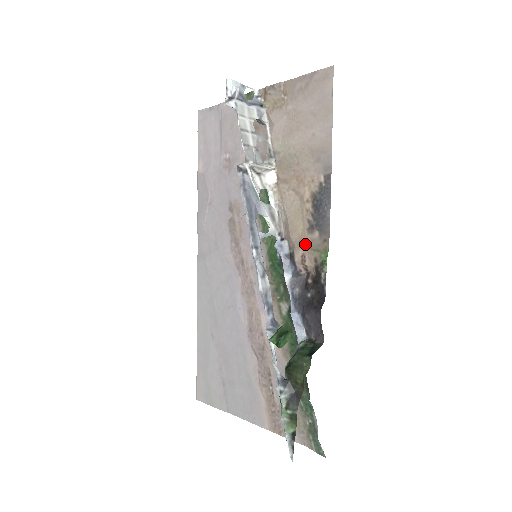
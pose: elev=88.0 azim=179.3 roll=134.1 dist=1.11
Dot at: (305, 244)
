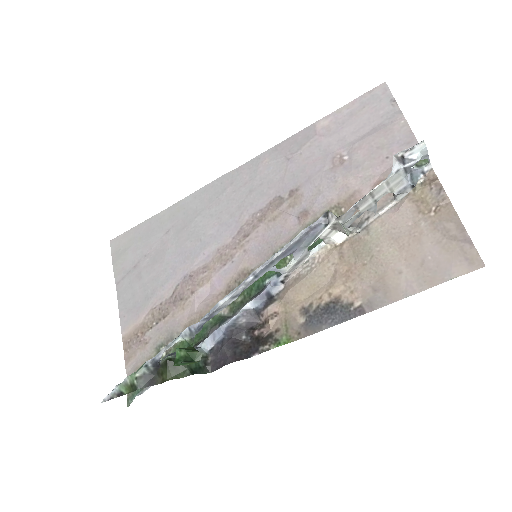
Dot at: (288, 311)
